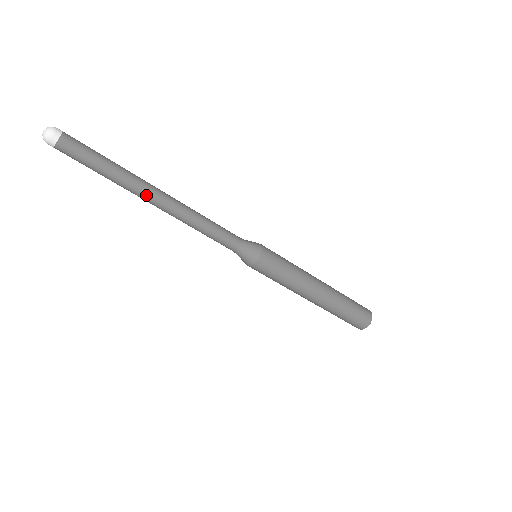
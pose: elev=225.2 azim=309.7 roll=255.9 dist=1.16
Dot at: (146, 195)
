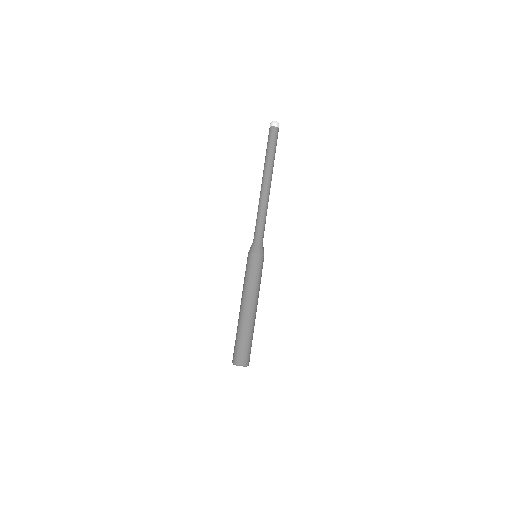
Dot at: (264, 176)
